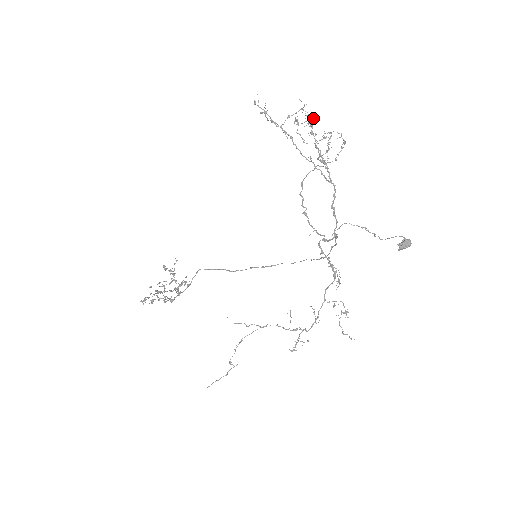
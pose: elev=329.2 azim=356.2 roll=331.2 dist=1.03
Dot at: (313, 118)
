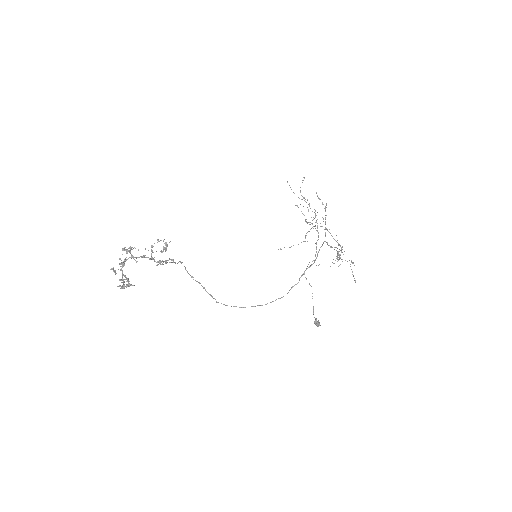
Dot at: (319, 198)
